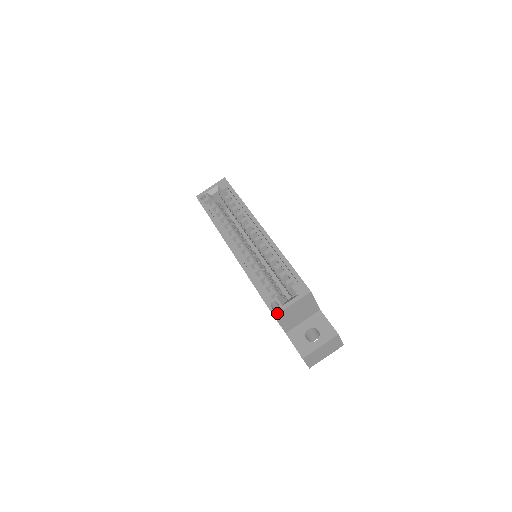
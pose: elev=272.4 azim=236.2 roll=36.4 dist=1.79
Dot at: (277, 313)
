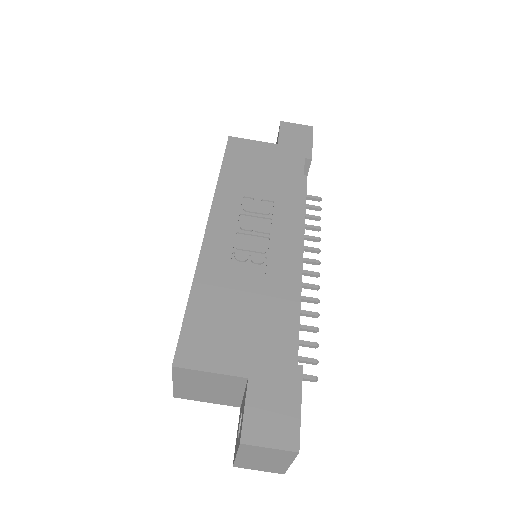
Dot at: (173, 393)
